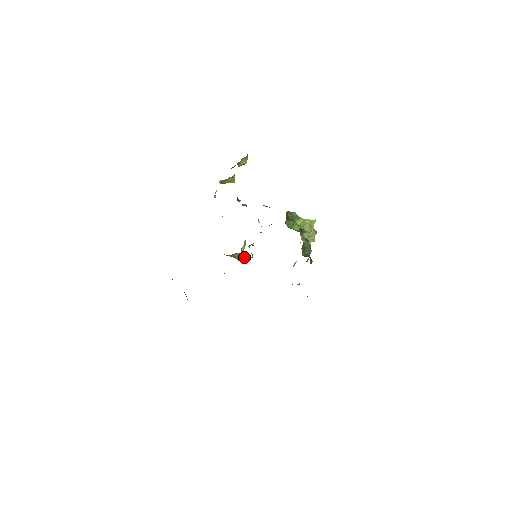
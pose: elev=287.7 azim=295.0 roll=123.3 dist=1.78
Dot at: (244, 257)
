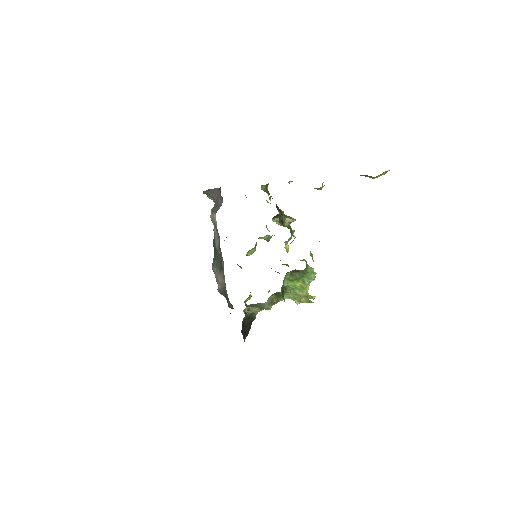
Dot at: (266, 240)
